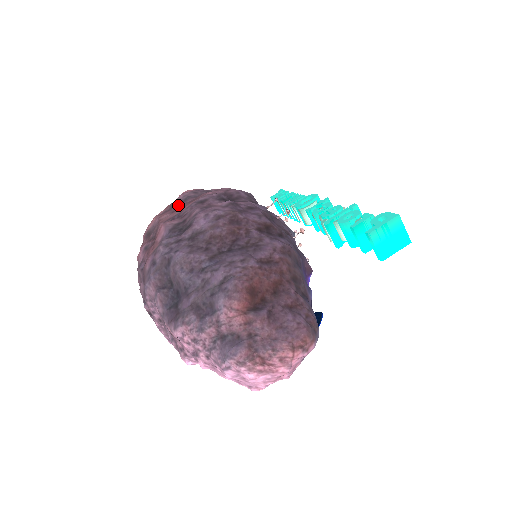
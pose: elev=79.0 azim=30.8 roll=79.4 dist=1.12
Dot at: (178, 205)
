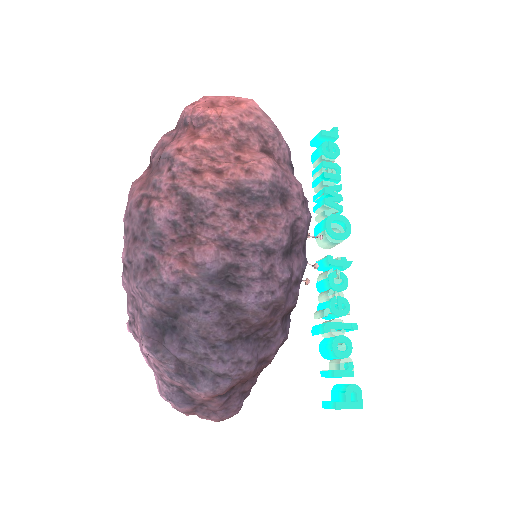
Dot at: (245, 201)
